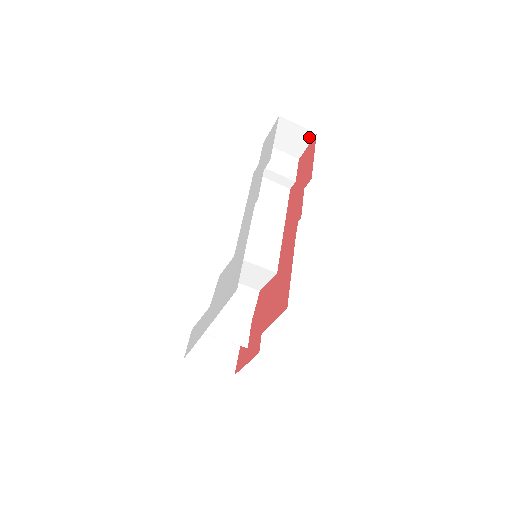
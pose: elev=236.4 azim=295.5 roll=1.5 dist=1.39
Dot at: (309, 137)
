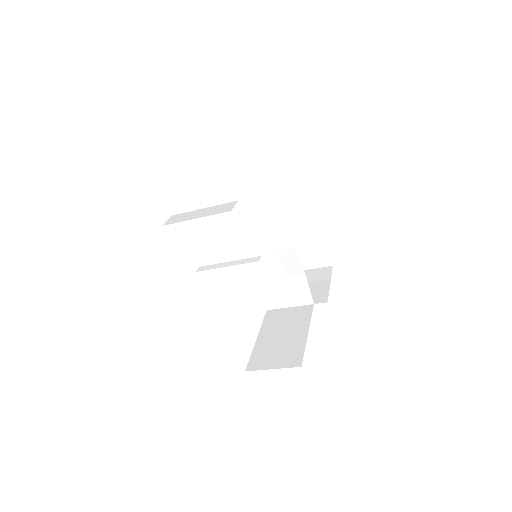
Dot at: occluded
